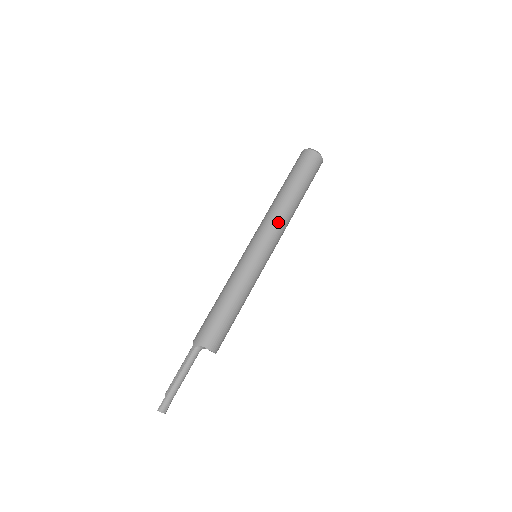
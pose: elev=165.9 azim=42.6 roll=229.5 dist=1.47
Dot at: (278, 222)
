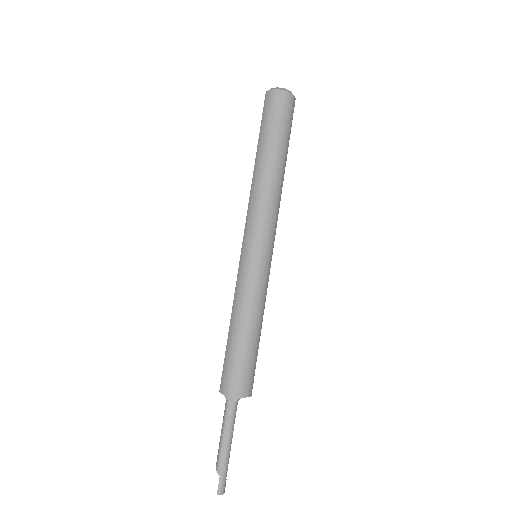
Dot at: (276, 206)
